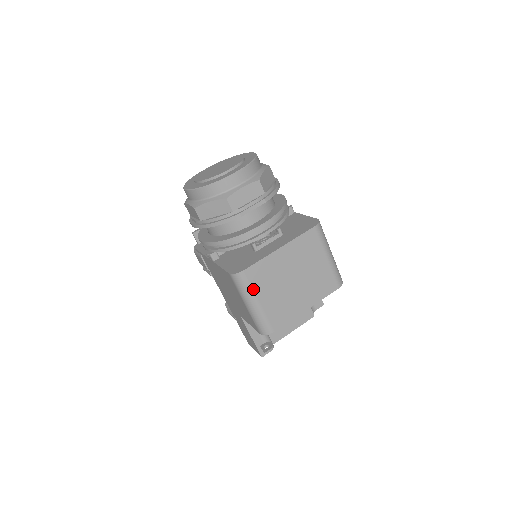
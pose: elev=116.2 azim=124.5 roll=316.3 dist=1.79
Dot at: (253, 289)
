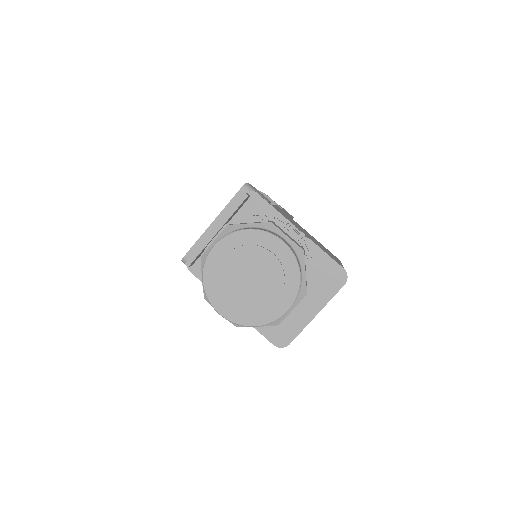
Dot at: occluded
